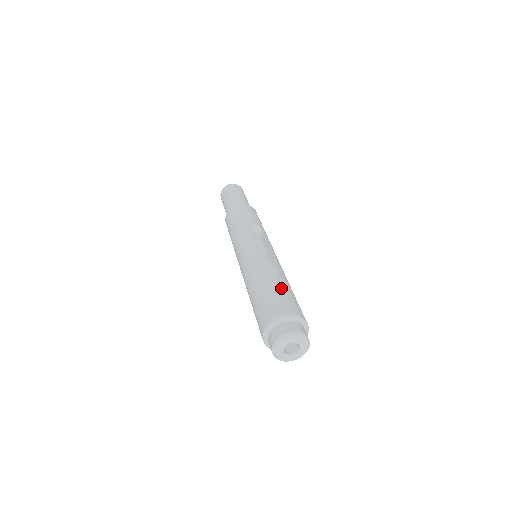
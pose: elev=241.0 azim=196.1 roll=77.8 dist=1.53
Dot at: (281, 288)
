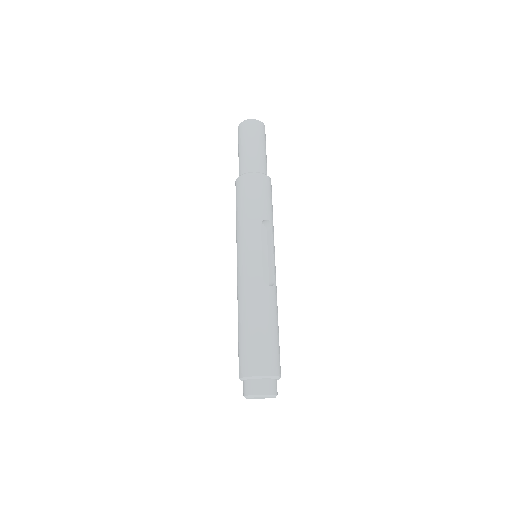
Dot at: (272, 335)
